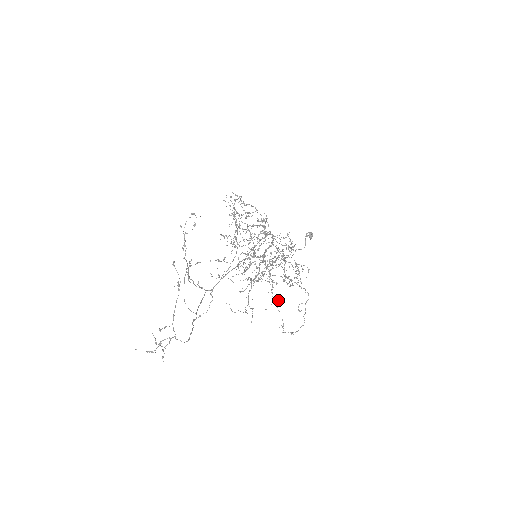
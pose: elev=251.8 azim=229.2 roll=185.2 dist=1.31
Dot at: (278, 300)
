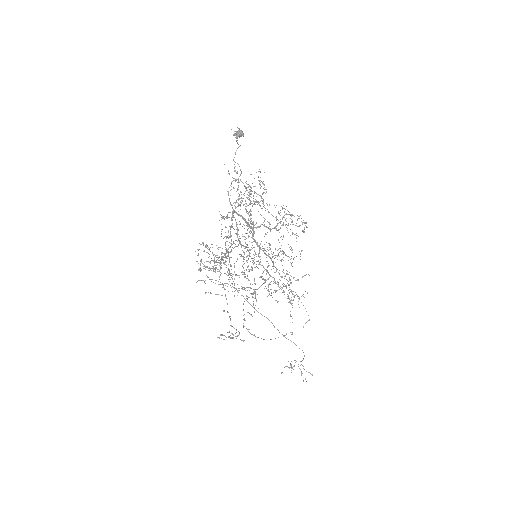
Dot at: occluded
